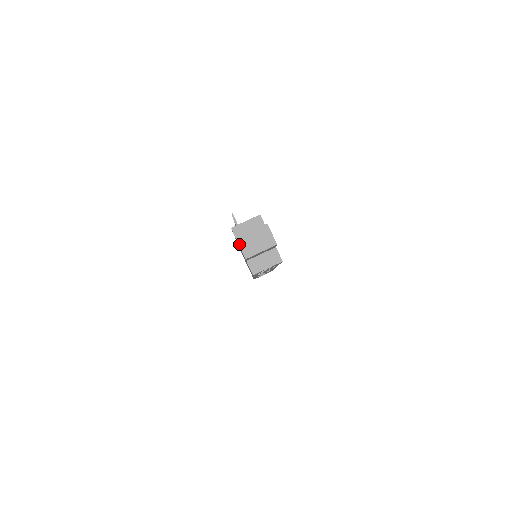
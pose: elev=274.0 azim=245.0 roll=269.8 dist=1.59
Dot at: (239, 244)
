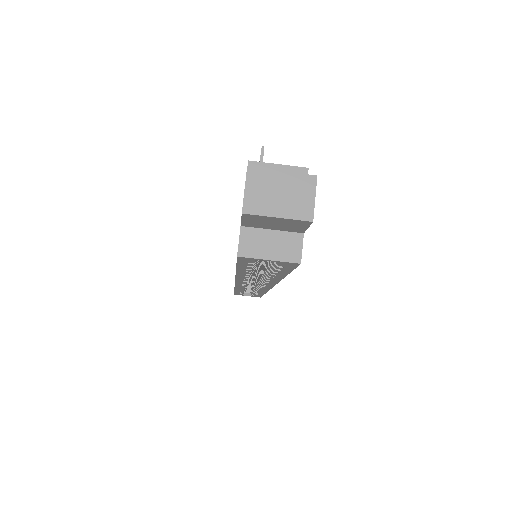
Dot at: (246, 180)
